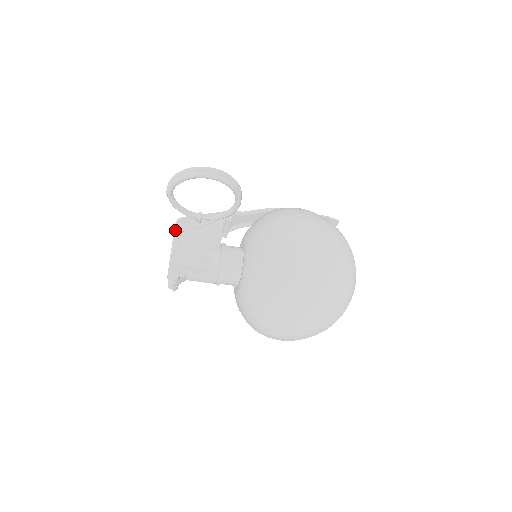
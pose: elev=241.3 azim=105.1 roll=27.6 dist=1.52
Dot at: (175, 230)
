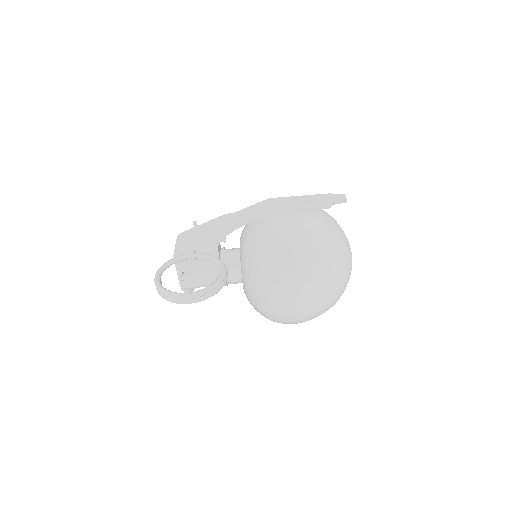
Dot at: (176, 265)
